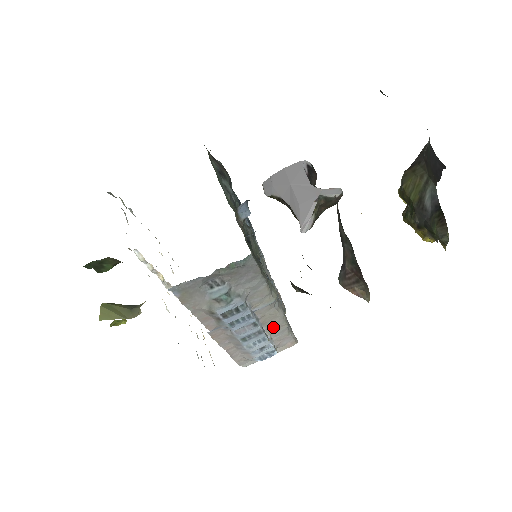
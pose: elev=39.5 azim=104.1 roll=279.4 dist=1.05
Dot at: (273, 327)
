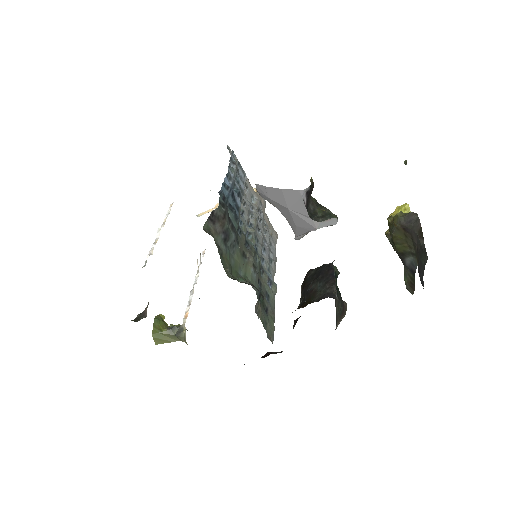
Dot at: occluded
